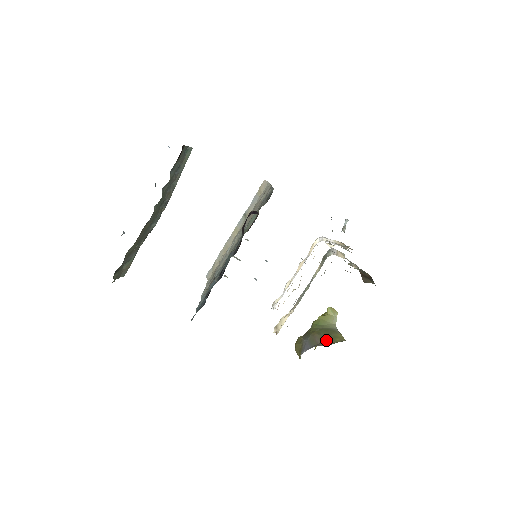
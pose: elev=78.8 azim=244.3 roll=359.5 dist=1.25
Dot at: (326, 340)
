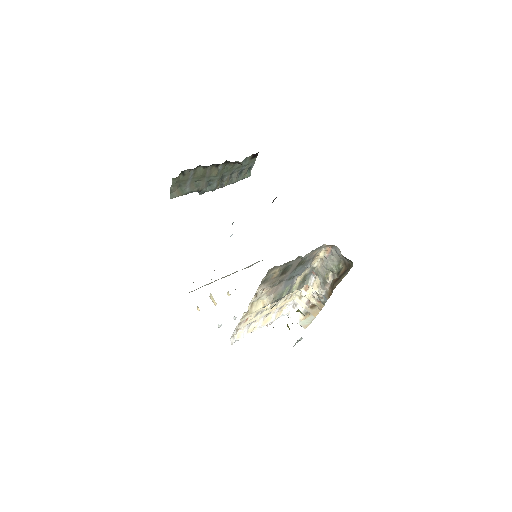
Dot at: occluded
